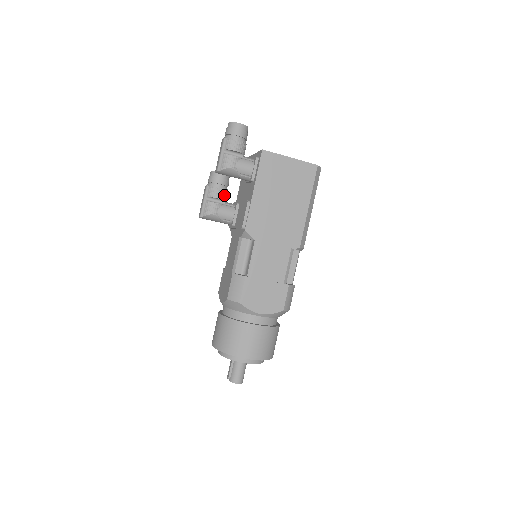
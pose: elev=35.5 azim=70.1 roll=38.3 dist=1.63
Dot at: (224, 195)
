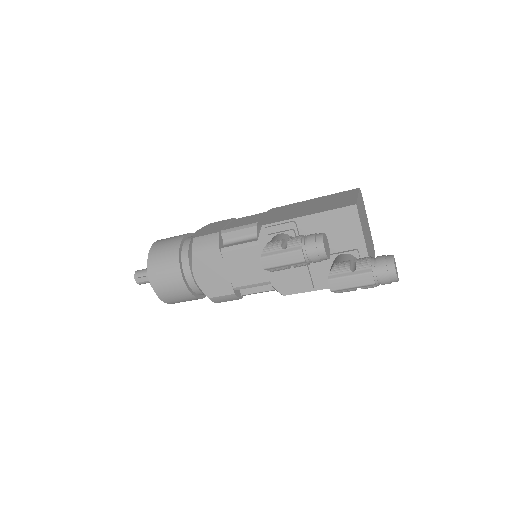
Dot at: occluded
